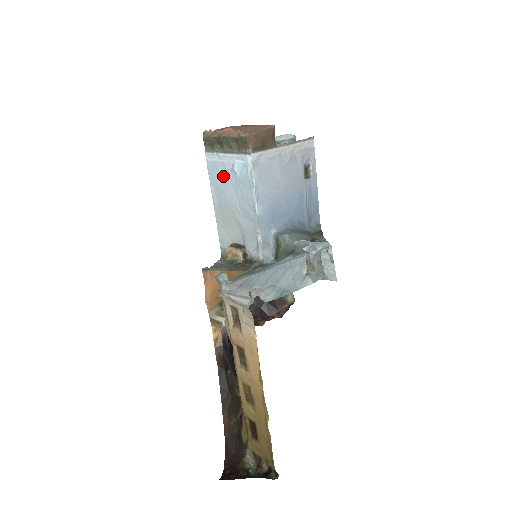
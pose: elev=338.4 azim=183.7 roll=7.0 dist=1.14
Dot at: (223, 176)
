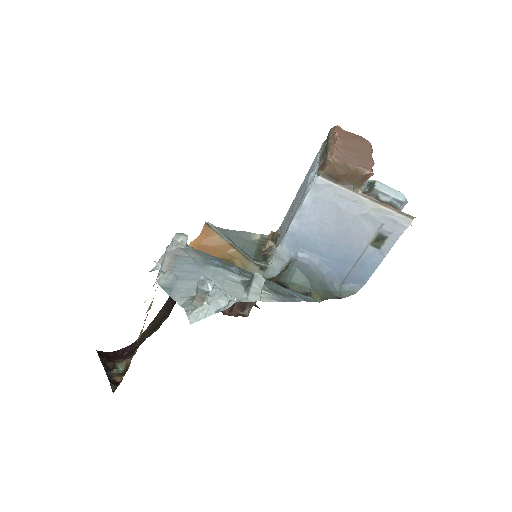
Dot at: occluded
